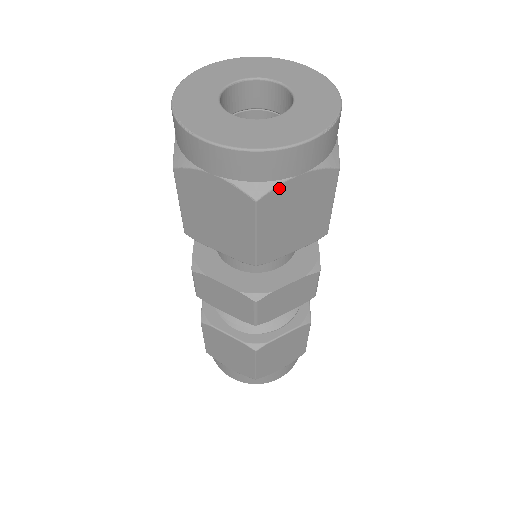
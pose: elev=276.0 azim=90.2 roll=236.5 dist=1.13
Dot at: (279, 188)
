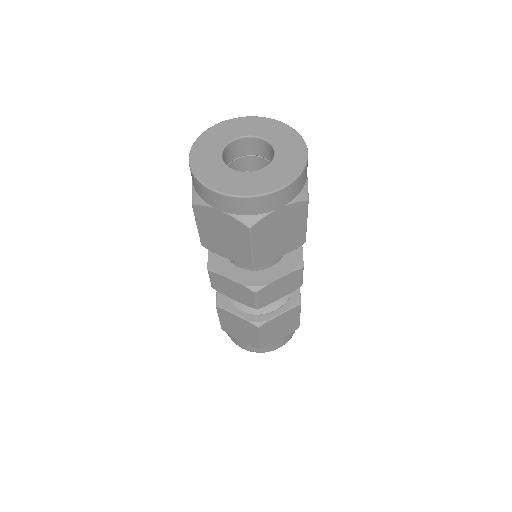
Dot at: (265, 218)
